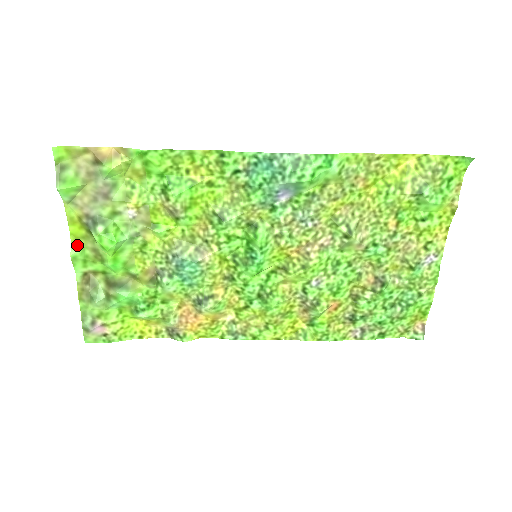
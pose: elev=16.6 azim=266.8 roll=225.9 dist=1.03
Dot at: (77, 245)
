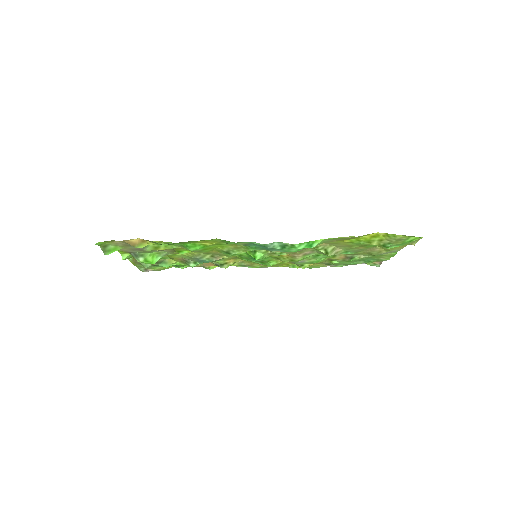
Dot at: (125, 254)
